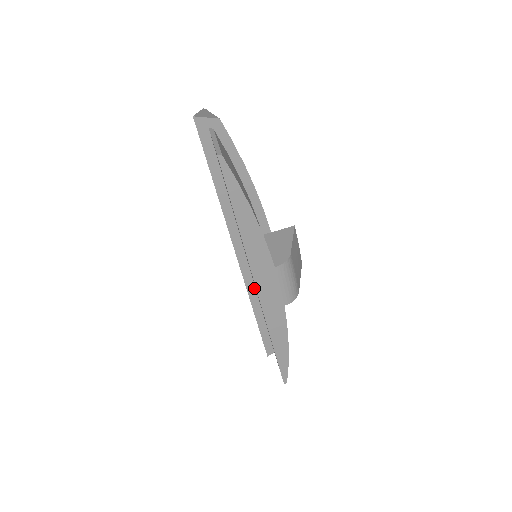
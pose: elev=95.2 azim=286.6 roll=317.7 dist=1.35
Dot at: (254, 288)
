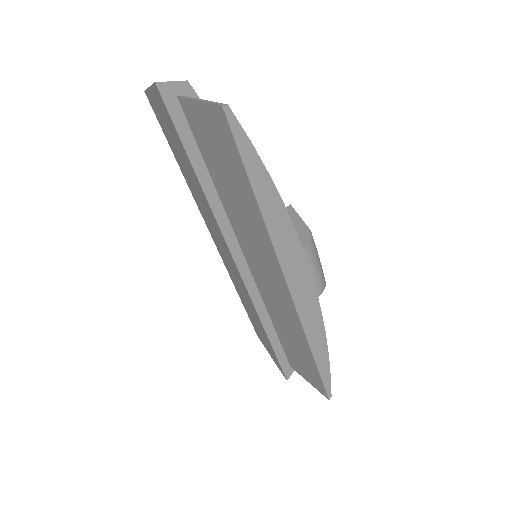
Dot at: (260, 298)
